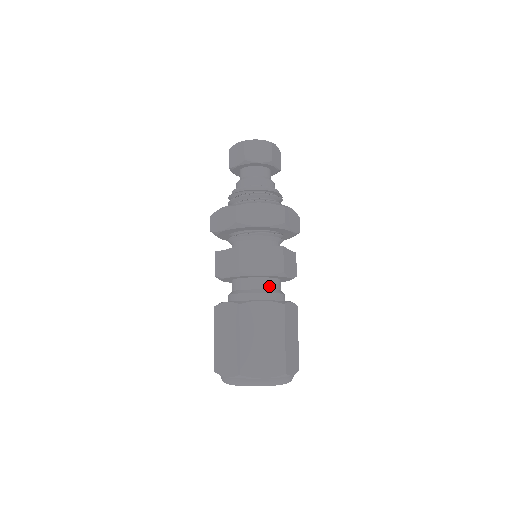
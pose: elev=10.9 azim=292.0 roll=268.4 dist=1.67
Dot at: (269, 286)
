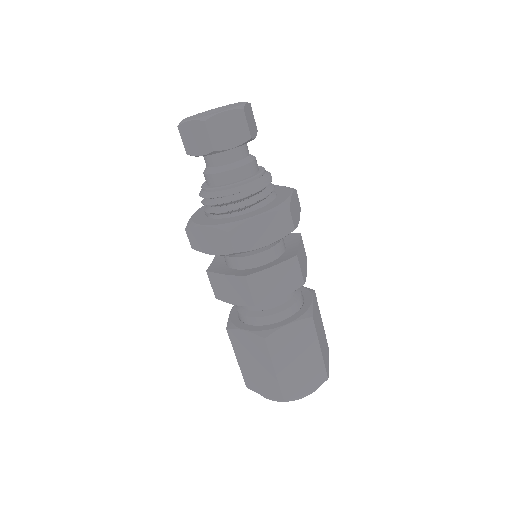
Dot at: (287, 297)
